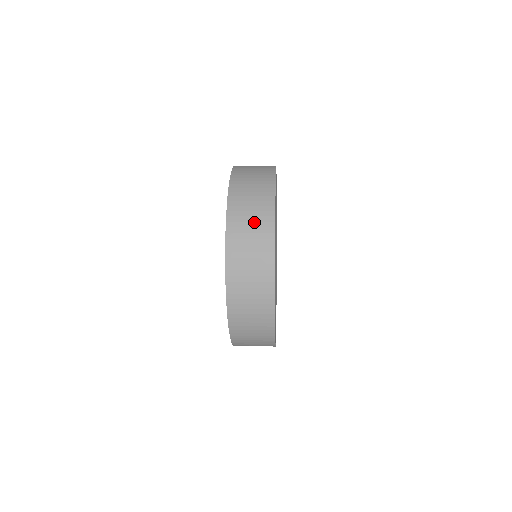
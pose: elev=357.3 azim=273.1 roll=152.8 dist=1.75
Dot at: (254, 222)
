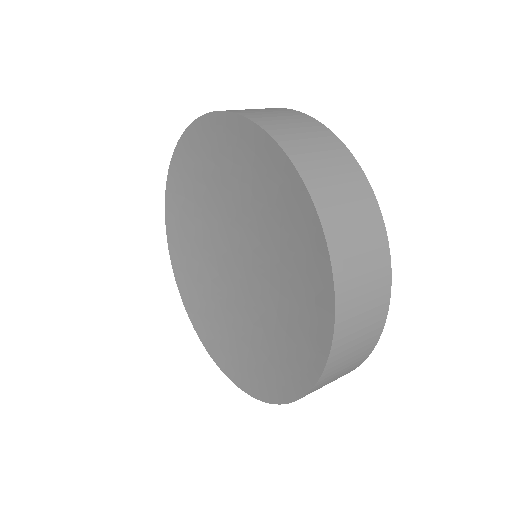
Dot at: (367, 320)
